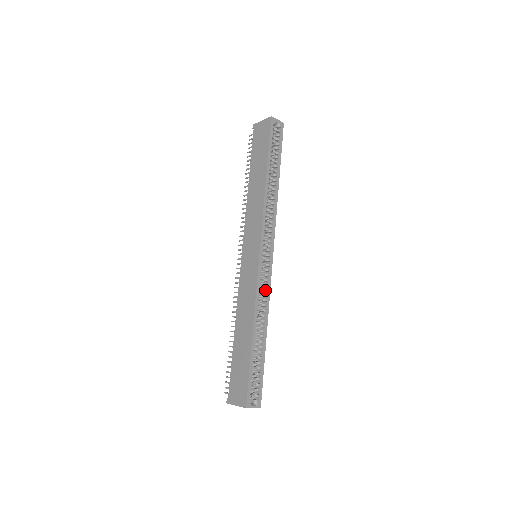
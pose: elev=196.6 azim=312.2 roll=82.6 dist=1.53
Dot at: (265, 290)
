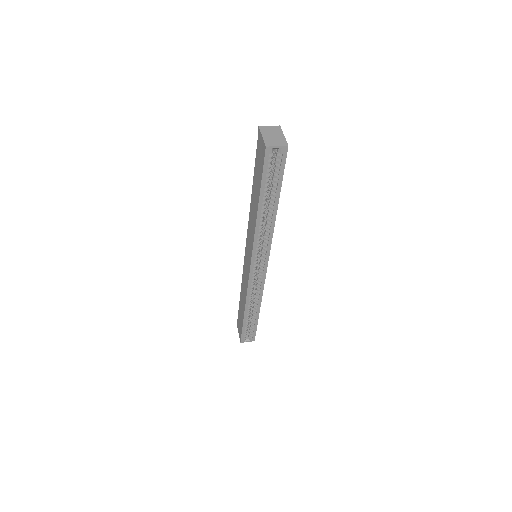
Dot at: (258, 287)
